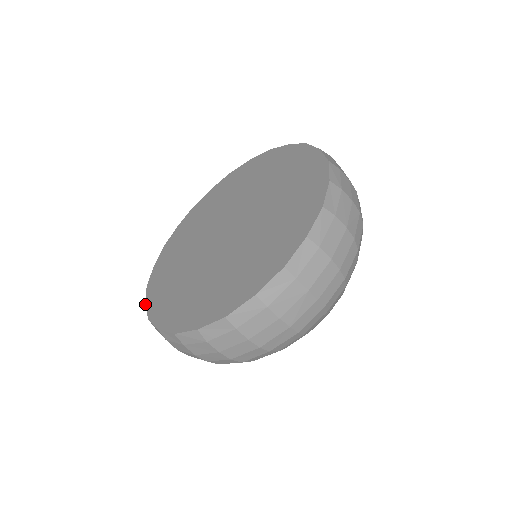
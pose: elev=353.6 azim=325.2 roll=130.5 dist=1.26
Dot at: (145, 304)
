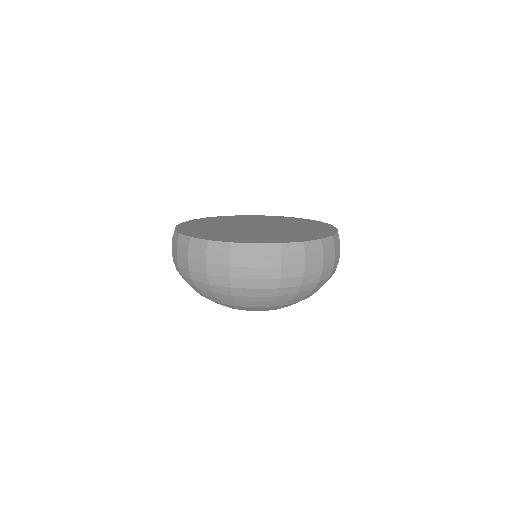
Dot at: (192, 237)
